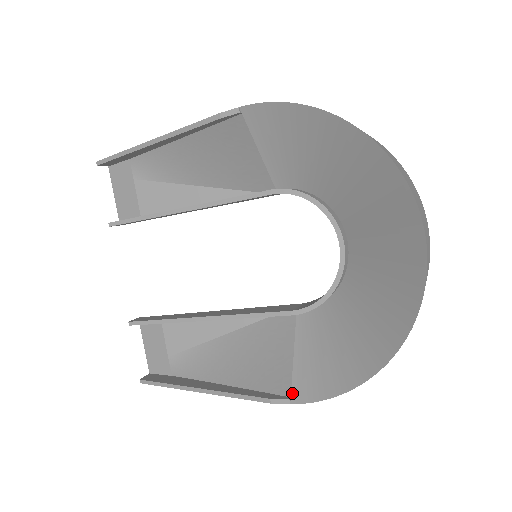
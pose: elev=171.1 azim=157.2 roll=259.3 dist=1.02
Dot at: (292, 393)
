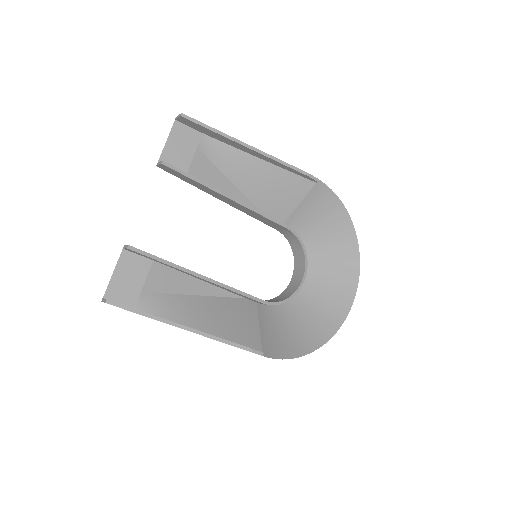
Dot at: (263, 350)
